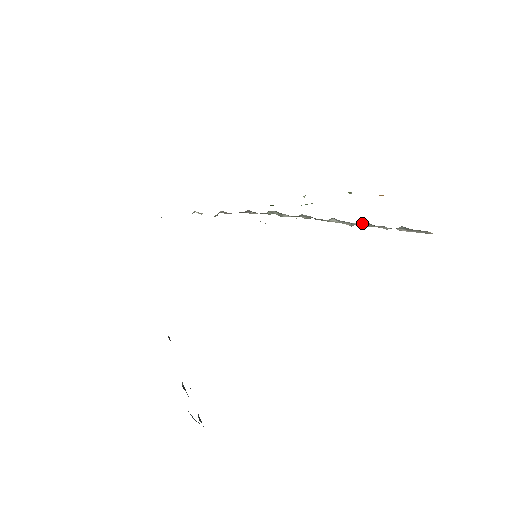
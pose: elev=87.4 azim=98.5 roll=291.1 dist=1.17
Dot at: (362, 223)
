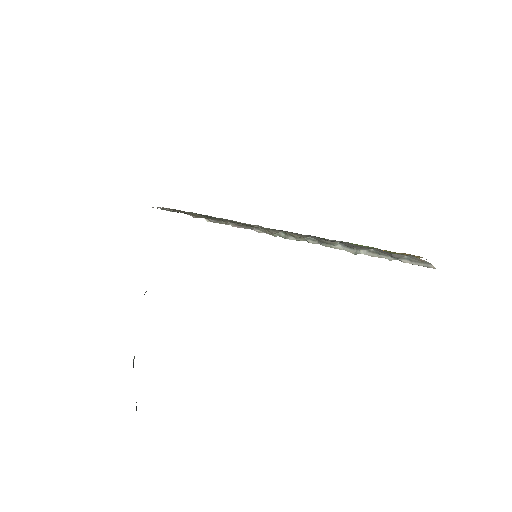
Dot at: (367, 251)
